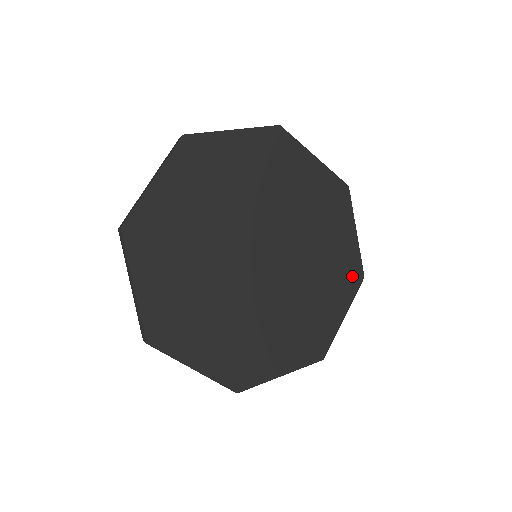
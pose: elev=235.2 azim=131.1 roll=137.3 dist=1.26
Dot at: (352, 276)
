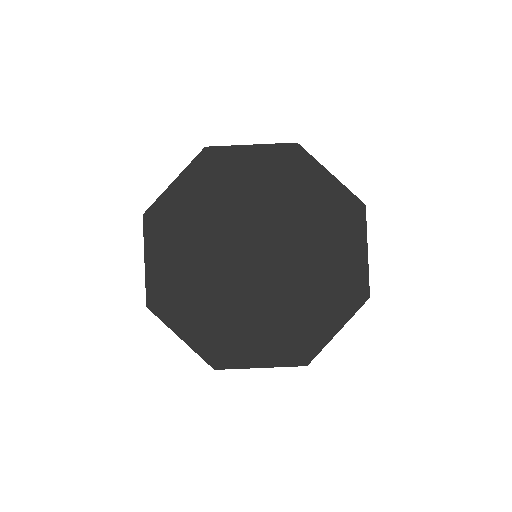
Dot at: (352, 213)
